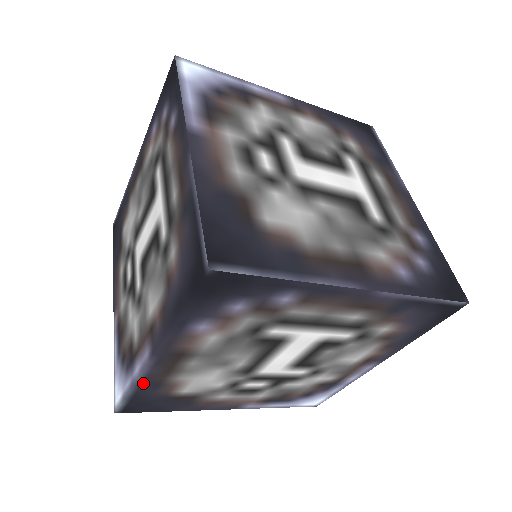
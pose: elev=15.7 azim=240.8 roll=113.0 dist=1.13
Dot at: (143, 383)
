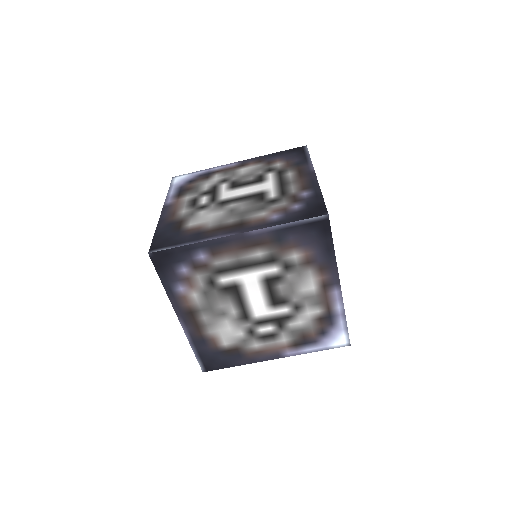
Dot at: (194, 341)
